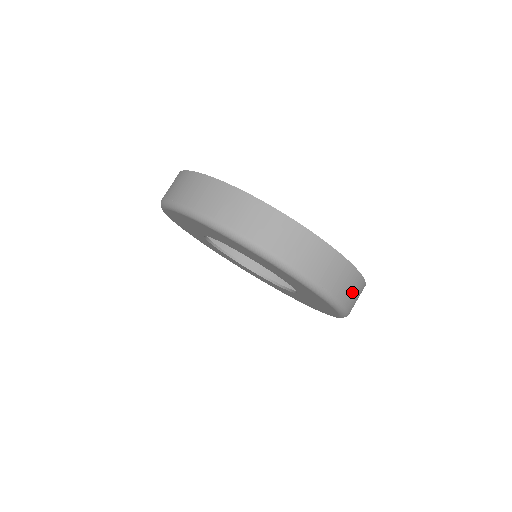
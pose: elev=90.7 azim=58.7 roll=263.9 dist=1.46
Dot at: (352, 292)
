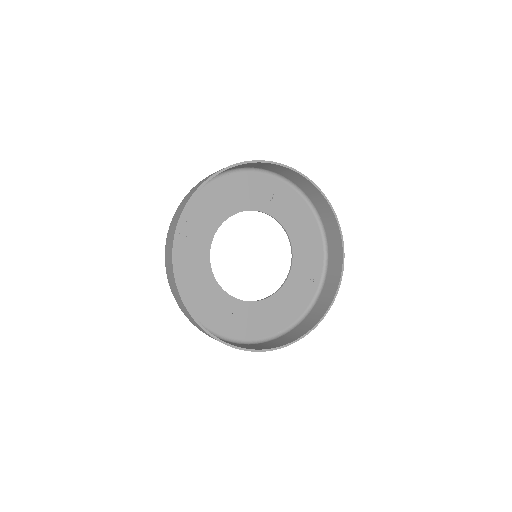
Dot at: (305, 327)
